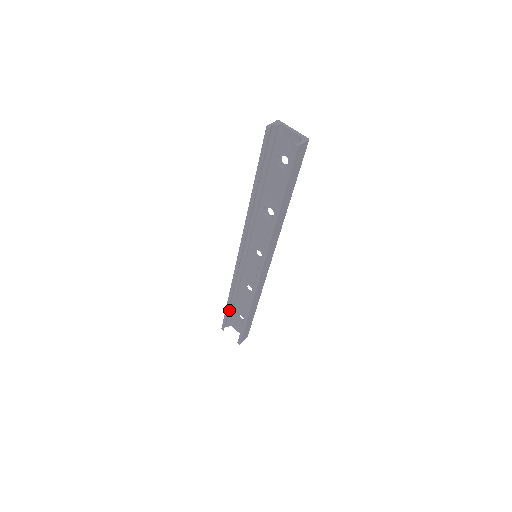
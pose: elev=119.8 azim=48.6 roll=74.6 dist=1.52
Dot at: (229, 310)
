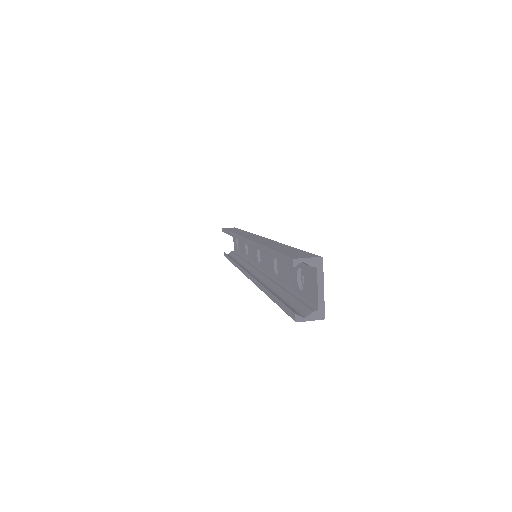
Dot at: occluded
